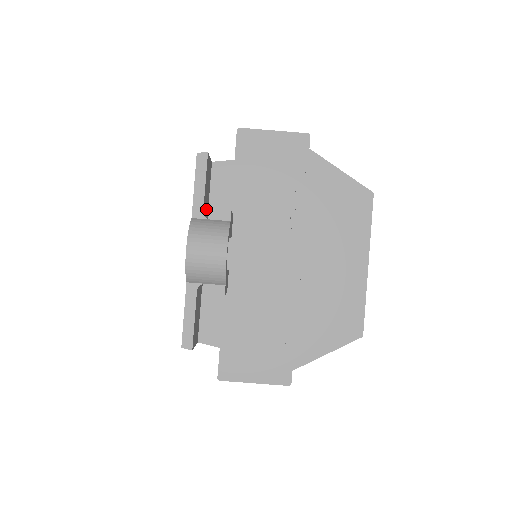
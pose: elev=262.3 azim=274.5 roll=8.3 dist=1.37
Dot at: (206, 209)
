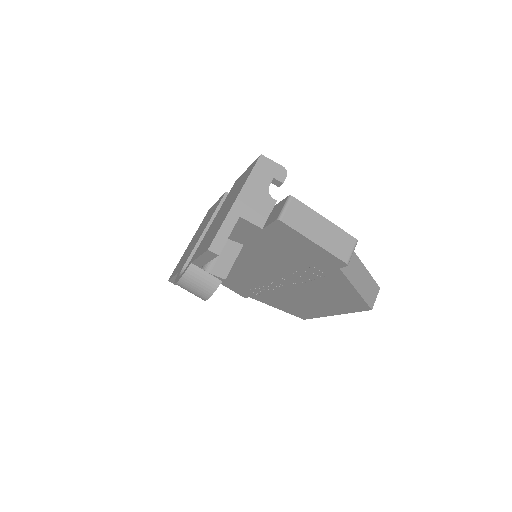
Dot at: occluded
